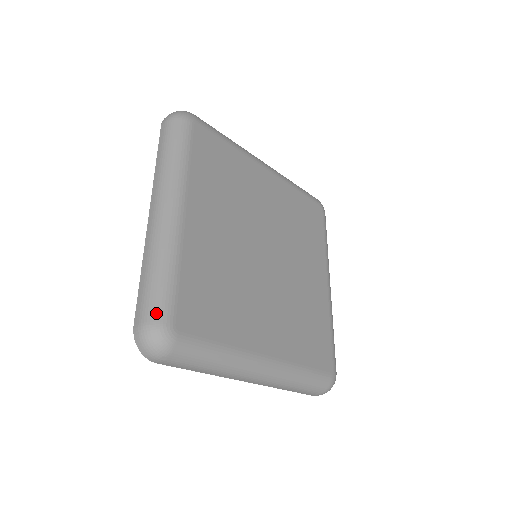
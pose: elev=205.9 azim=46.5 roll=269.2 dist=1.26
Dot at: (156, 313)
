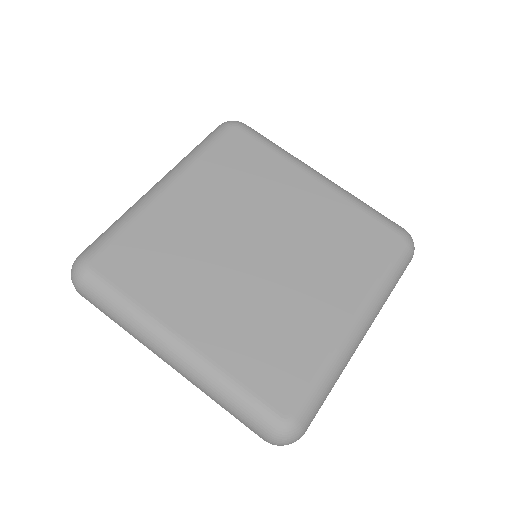
Dot at: (88, 249)
